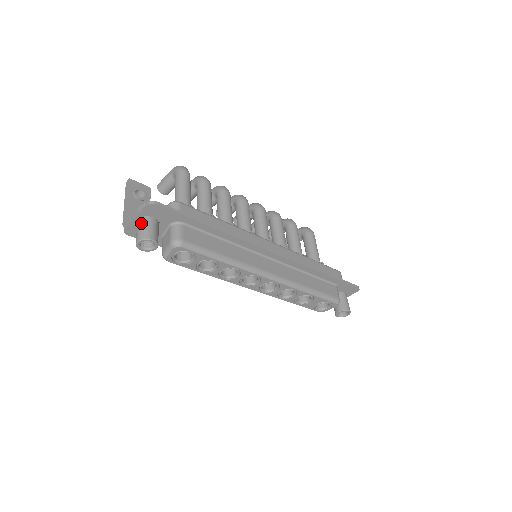
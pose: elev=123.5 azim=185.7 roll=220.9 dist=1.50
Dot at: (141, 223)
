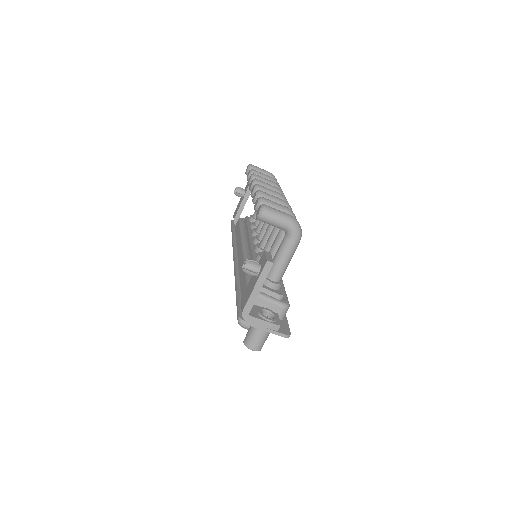
Dot at: (265, 336)
